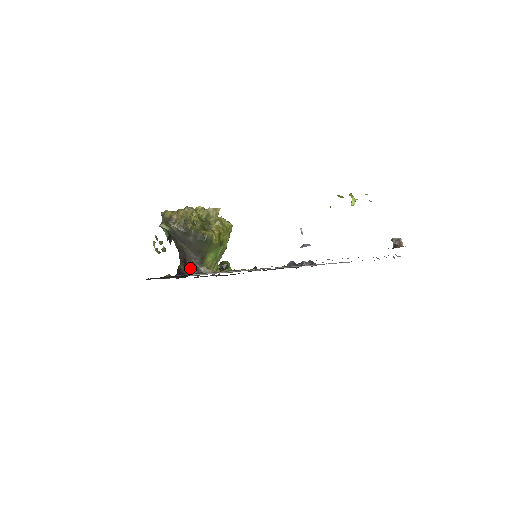
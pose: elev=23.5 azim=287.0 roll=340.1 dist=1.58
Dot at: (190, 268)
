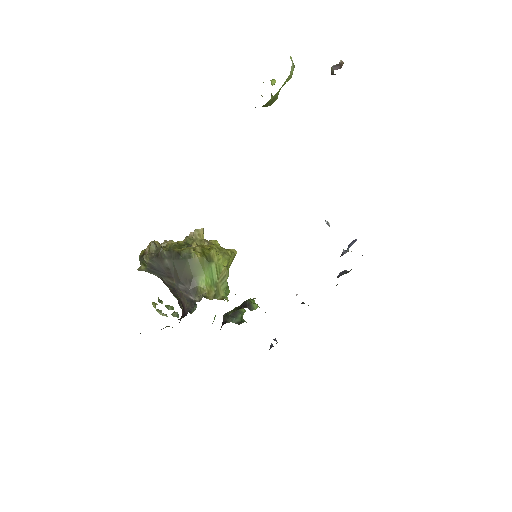
Dot at: (186, 306)
